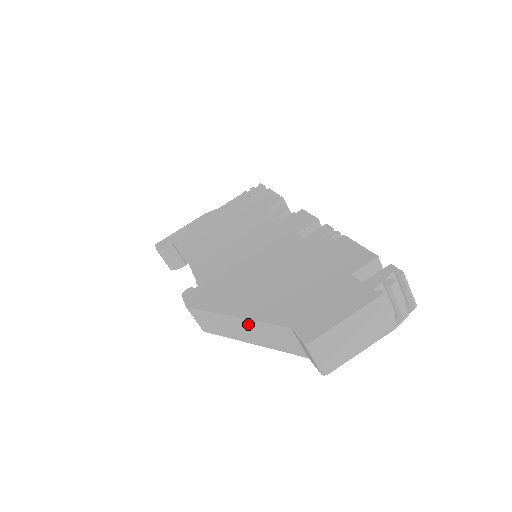
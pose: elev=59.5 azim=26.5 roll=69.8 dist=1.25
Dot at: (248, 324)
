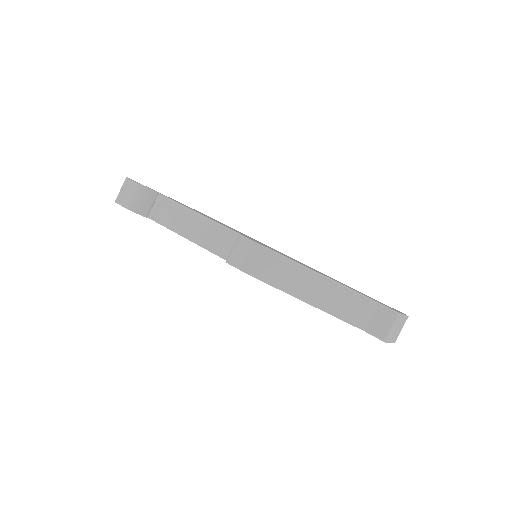
Dot at: (332, 286)
